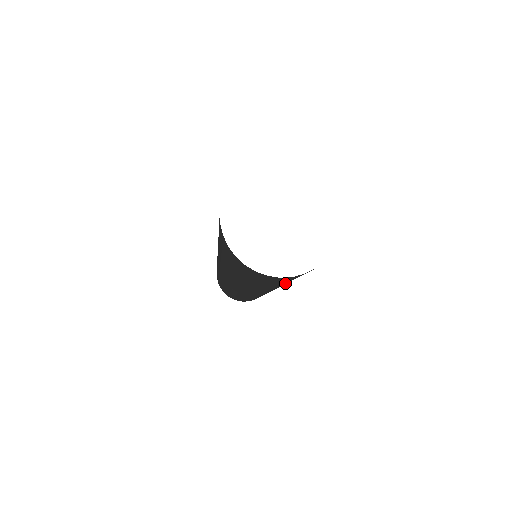
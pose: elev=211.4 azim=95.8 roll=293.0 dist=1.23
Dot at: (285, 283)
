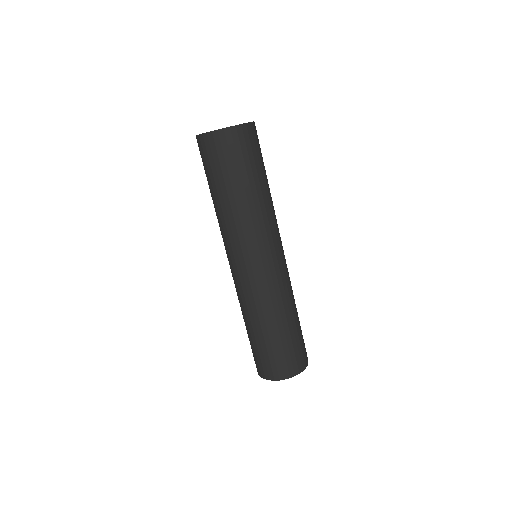
Dot at: (248, 181)
